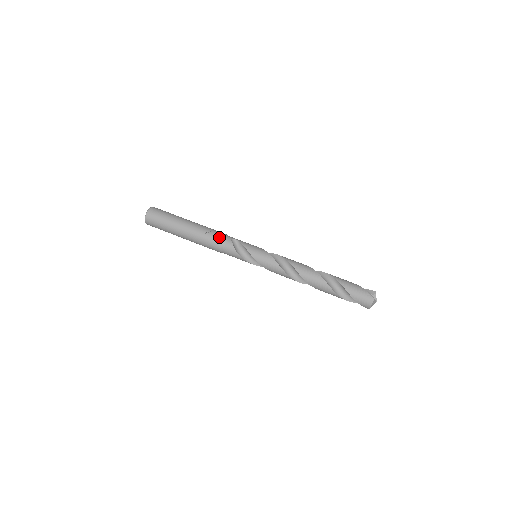
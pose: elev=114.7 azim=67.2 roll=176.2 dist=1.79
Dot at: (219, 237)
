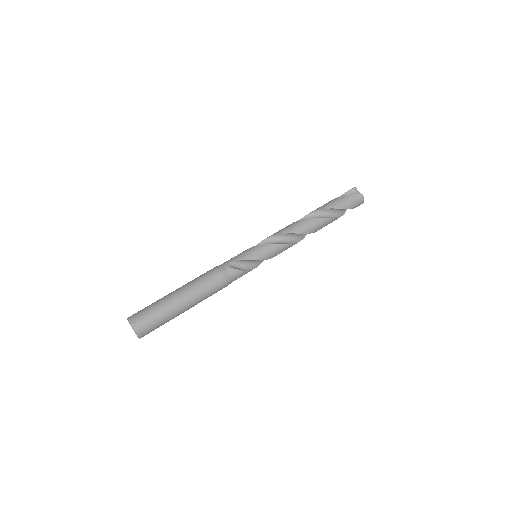
Dot at: (219, 276)
